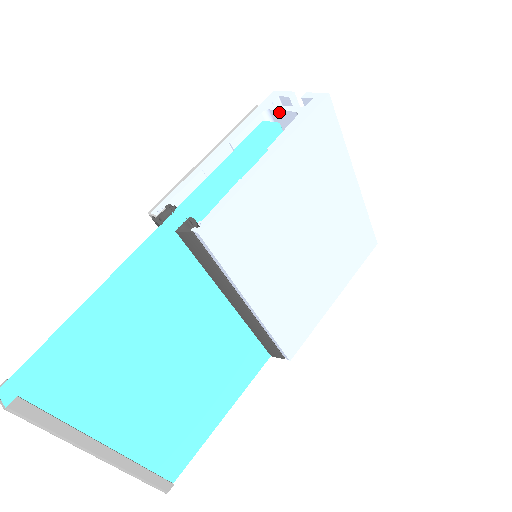
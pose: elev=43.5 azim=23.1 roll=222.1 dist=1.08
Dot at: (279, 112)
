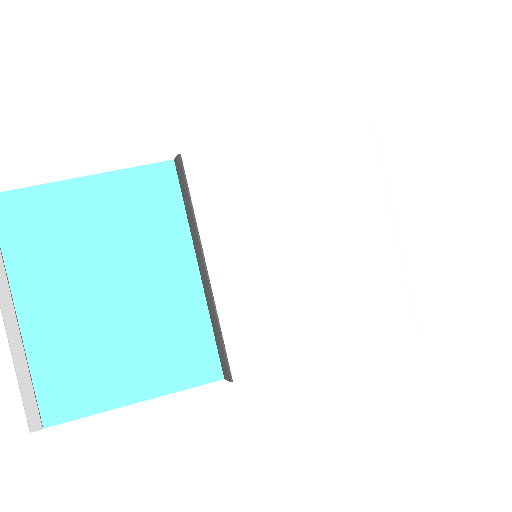
Dot at: occluded
